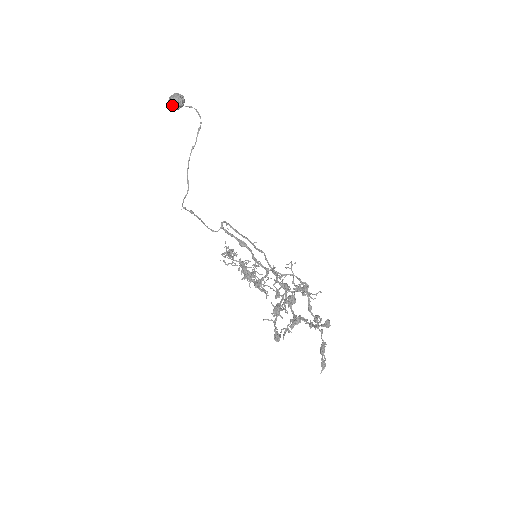
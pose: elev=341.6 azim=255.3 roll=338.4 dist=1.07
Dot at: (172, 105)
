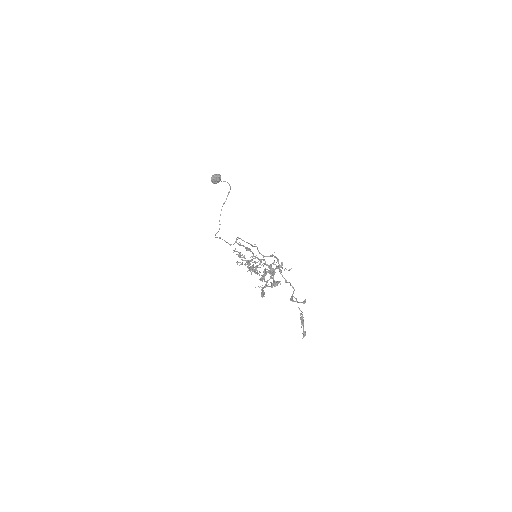
Dot at: (213, 180)
